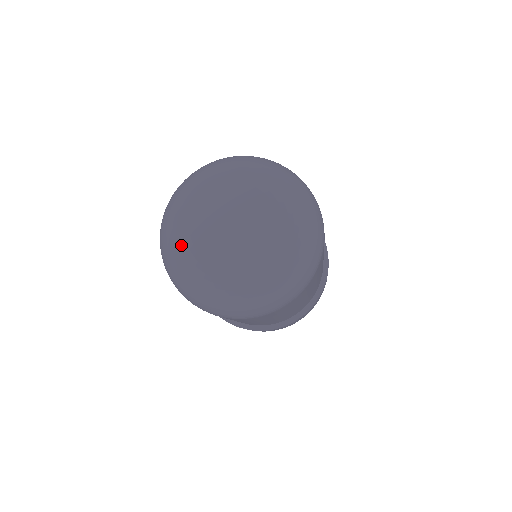
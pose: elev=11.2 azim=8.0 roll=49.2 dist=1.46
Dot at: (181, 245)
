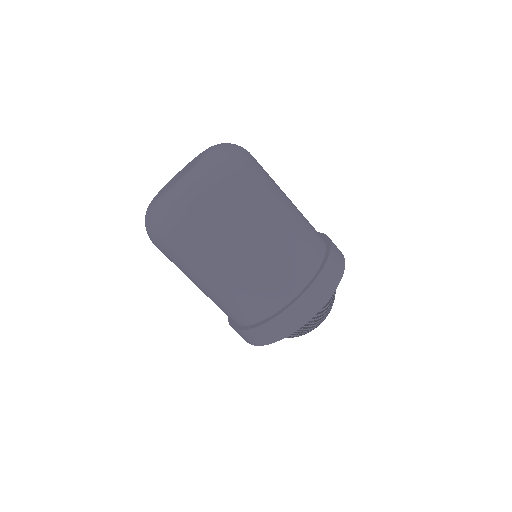
Dot at: occluded
